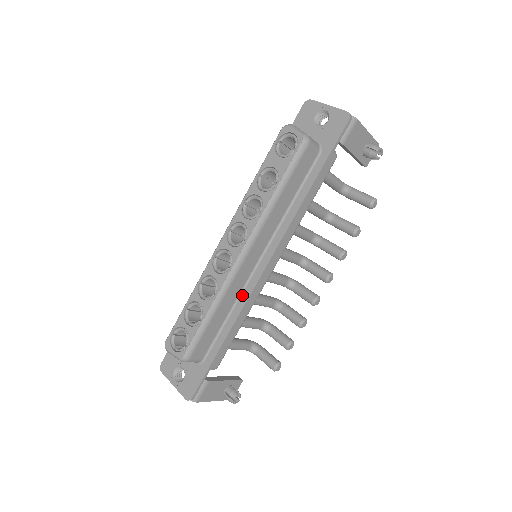
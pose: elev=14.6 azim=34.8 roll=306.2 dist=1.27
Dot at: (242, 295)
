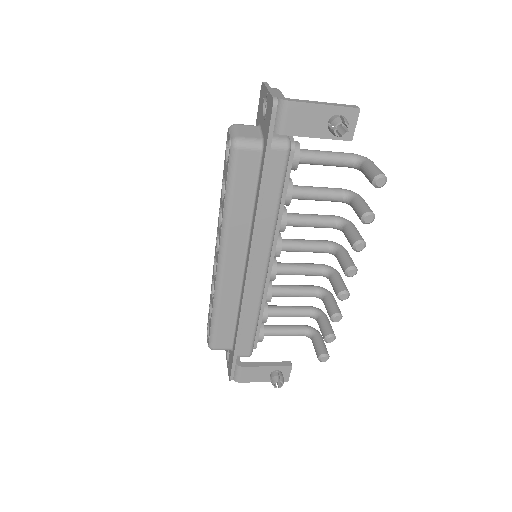
Dot at: (241, 296)
